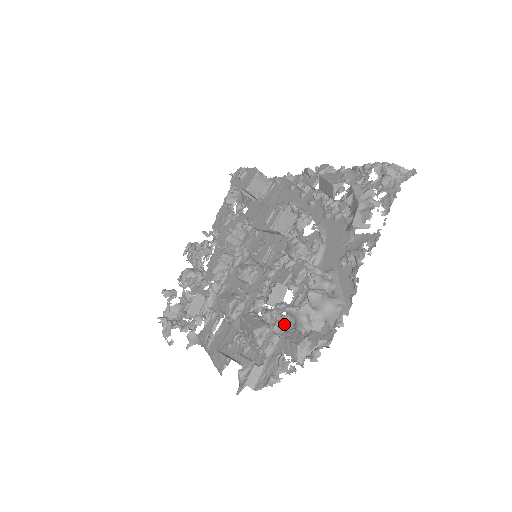
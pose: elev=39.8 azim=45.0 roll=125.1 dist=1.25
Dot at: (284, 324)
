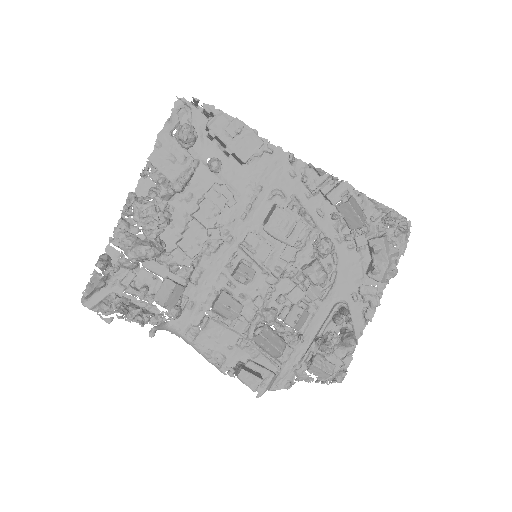
Dot at: occluded
